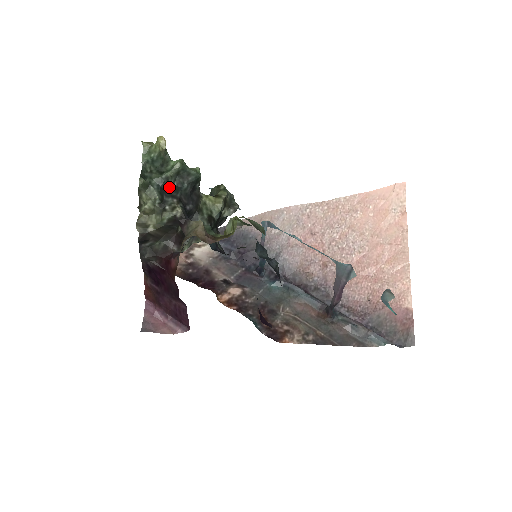
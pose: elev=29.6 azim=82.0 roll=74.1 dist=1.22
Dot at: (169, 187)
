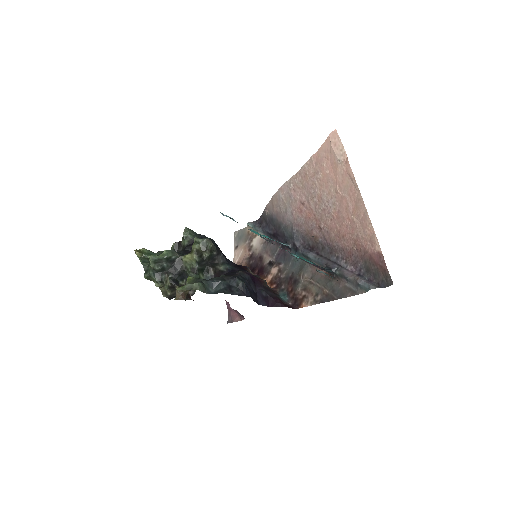
Dot at: (159, 270)
